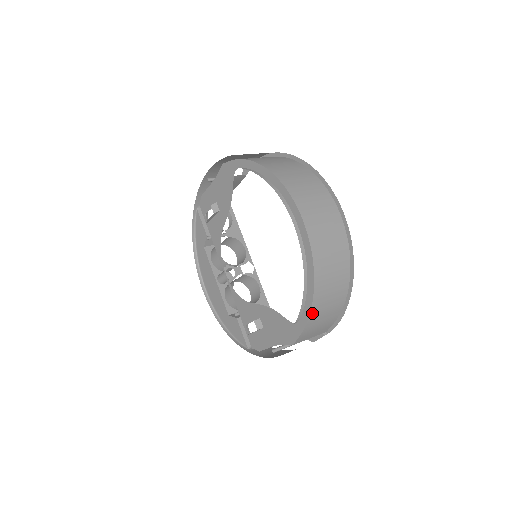
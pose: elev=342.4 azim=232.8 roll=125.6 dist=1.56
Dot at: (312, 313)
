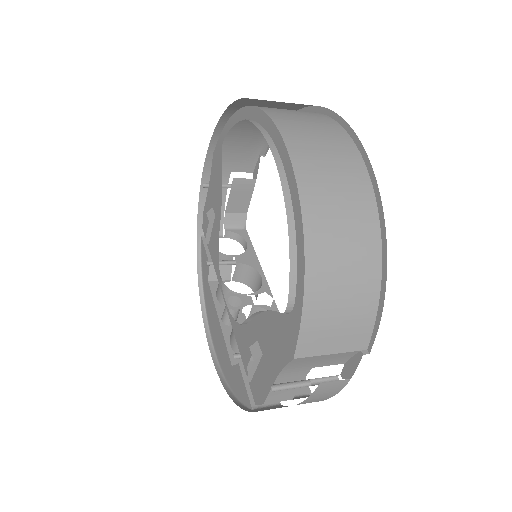
Dot at: (310, 276)
